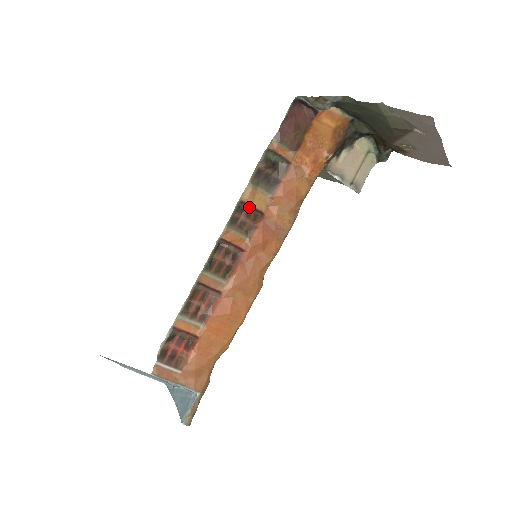
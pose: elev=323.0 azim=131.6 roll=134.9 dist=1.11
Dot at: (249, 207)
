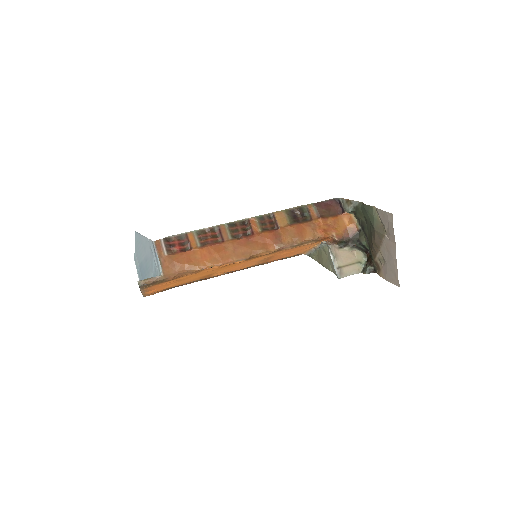
Dot at: (275, 220)
